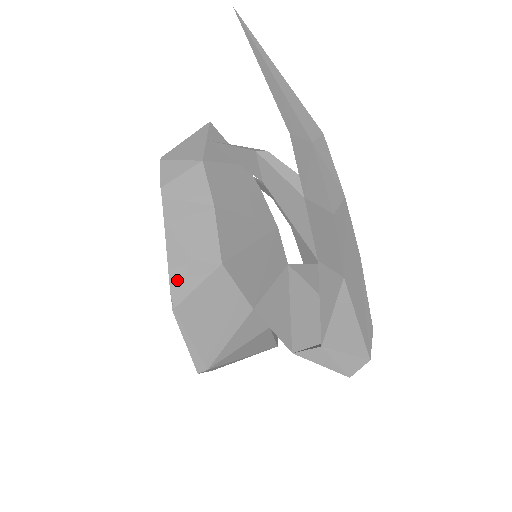
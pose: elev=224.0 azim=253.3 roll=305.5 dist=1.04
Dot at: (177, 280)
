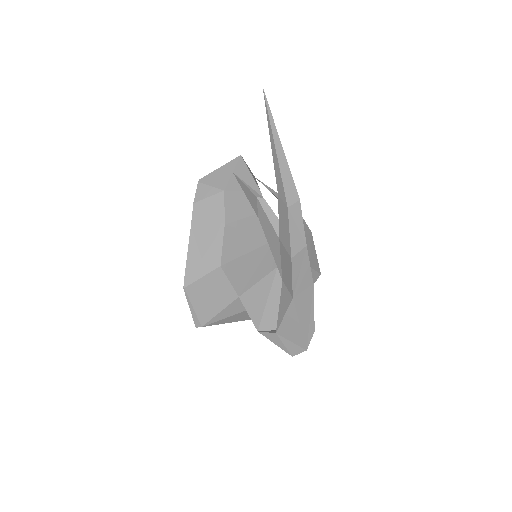
Dot at: (190, 270)
